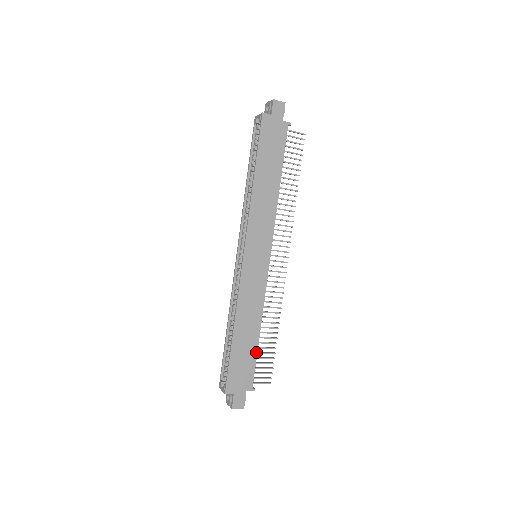
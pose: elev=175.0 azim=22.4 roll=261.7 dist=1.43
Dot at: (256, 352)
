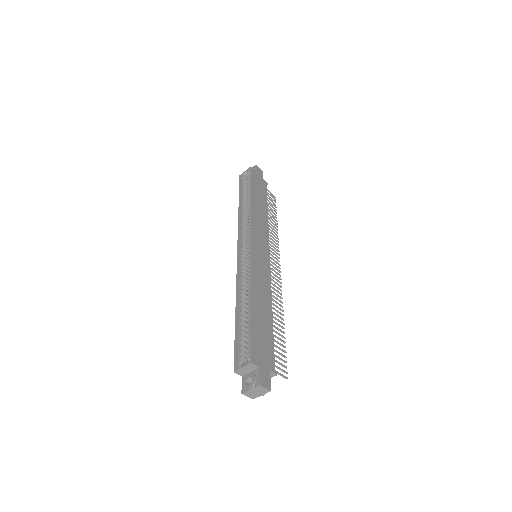
Dot at: (272, 333)
